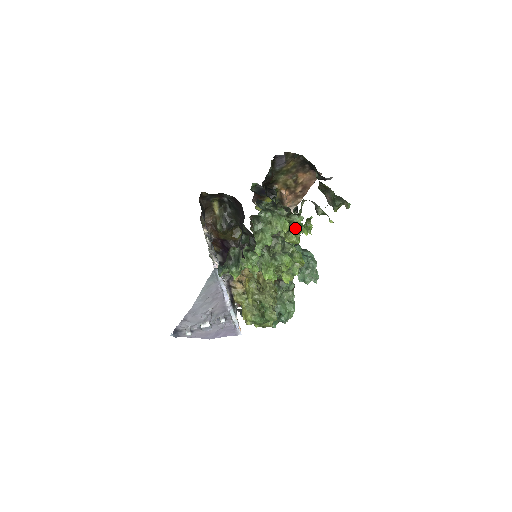
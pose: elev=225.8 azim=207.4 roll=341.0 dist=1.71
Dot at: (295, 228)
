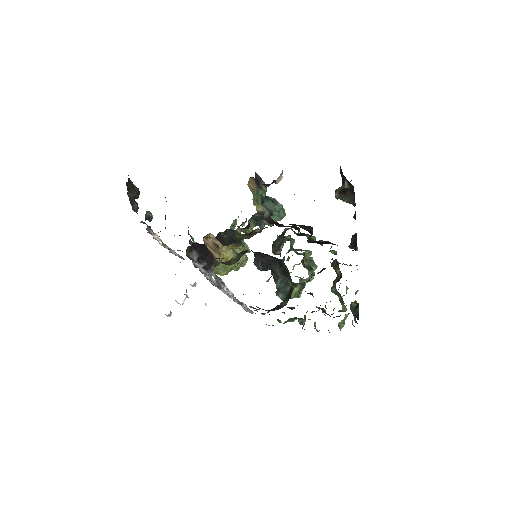
Dot at: occluded
